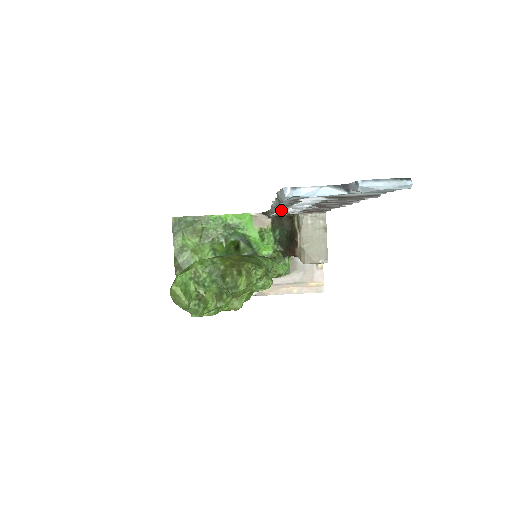
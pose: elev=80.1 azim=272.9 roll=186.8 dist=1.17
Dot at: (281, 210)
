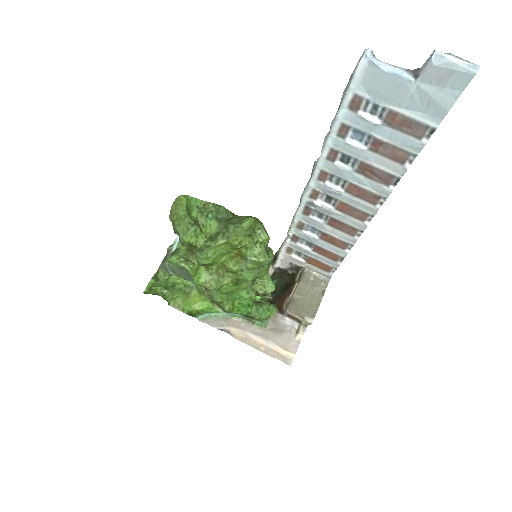
Dot at: (308, 205)
